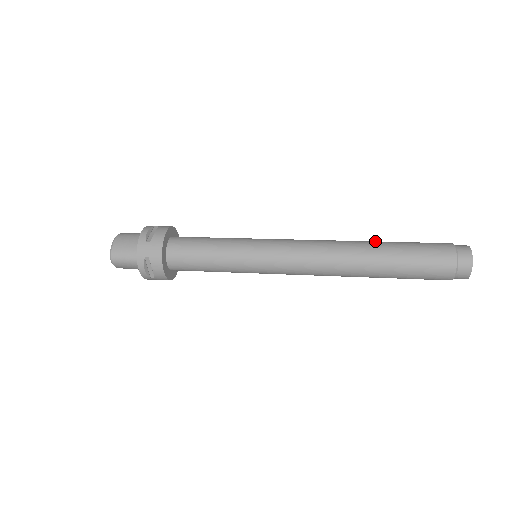
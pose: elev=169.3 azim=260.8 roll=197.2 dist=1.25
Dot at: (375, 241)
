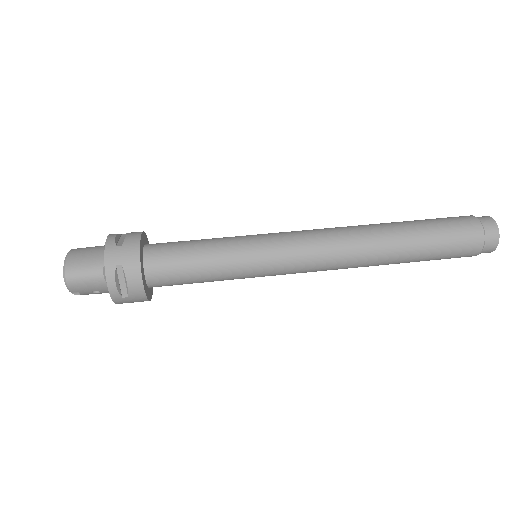
Dot at: occluded
